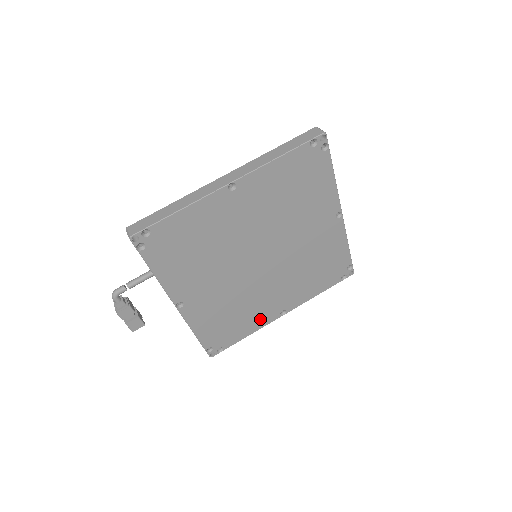
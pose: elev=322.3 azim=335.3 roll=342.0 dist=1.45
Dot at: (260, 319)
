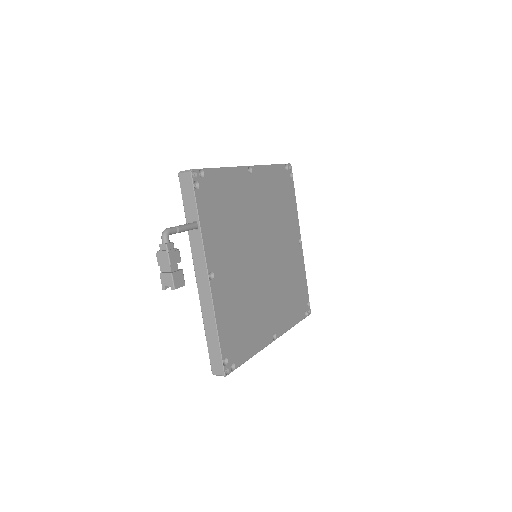
Dot at: (260, 336)
